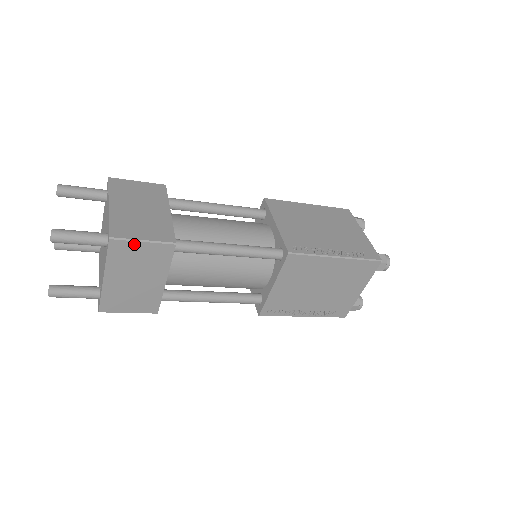
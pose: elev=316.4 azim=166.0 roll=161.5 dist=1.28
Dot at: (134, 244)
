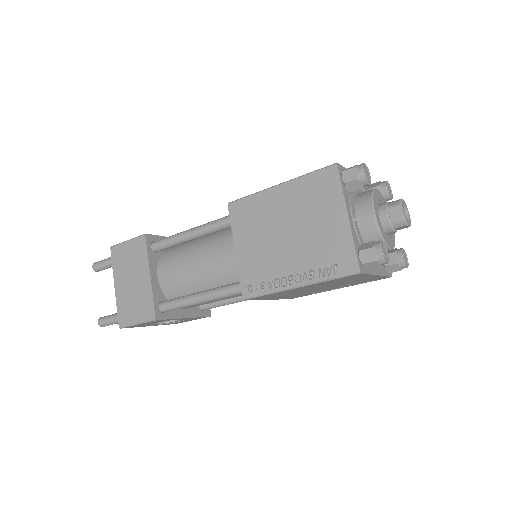
Dot at: (123, 246)
